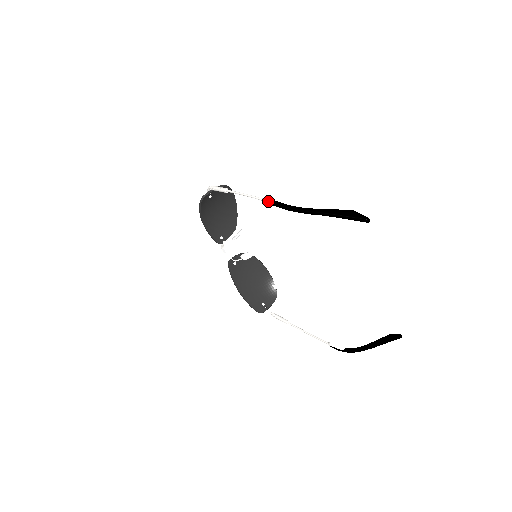
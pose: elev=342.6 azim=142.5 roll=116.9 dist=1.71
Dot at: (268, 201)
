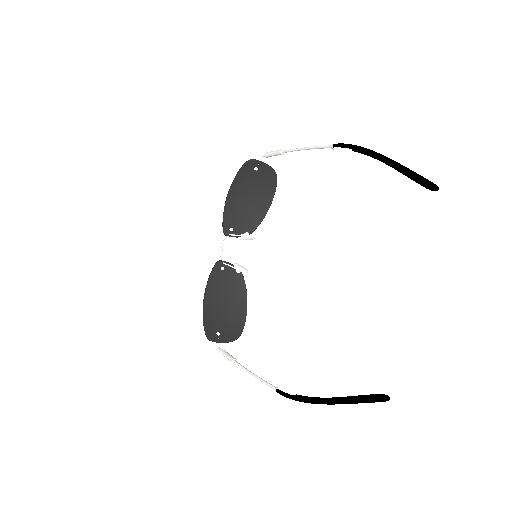
Dot at: (330, 145)
